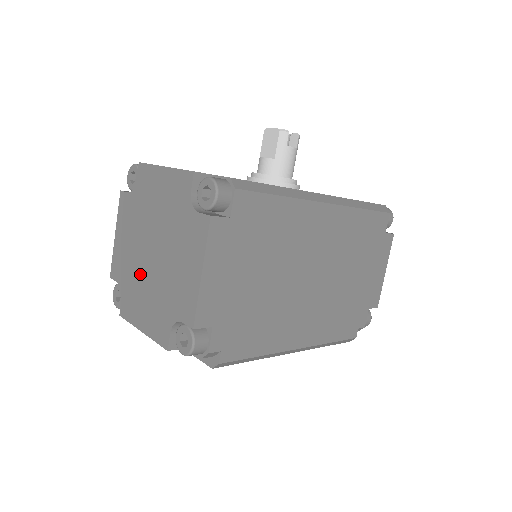
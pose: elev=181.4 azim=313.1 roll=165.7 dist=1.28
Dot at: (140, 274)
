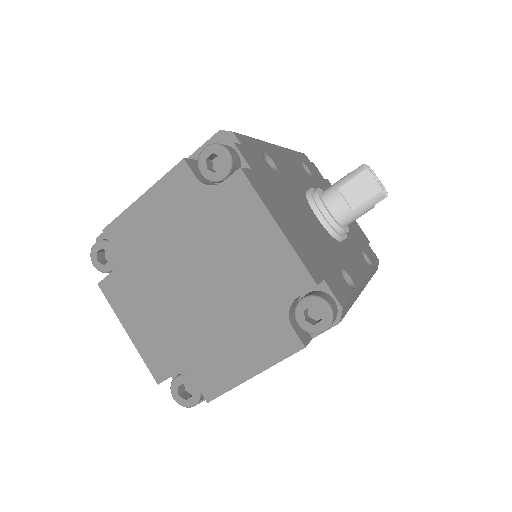
Dot at: (160, 284)
